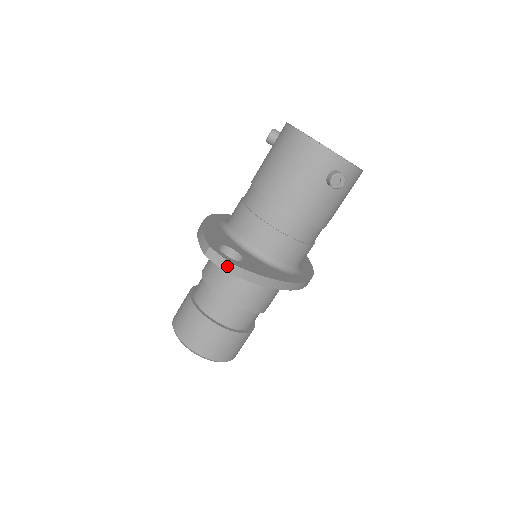
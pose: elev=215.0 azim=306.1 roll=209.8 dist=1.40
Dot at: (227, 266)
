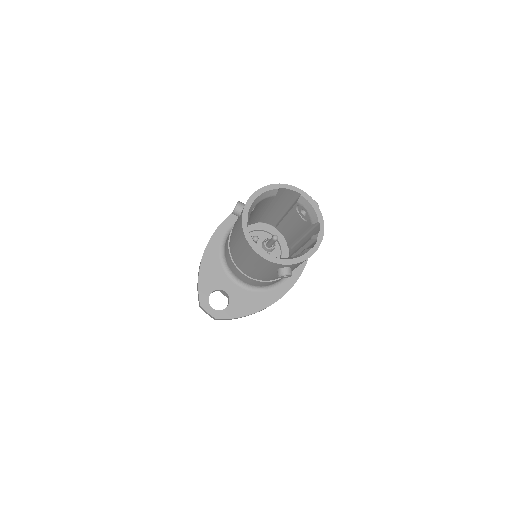
Dot at: (214, 318)
